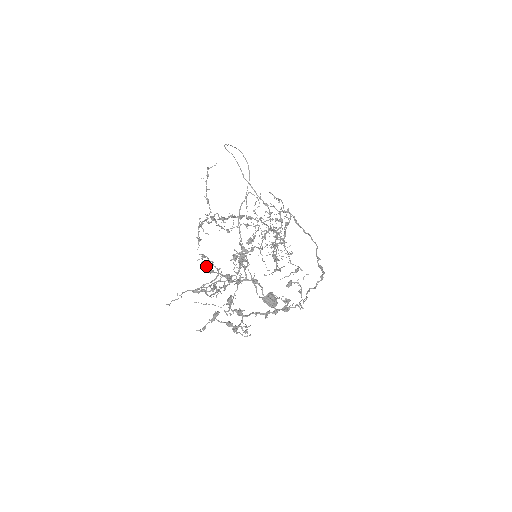
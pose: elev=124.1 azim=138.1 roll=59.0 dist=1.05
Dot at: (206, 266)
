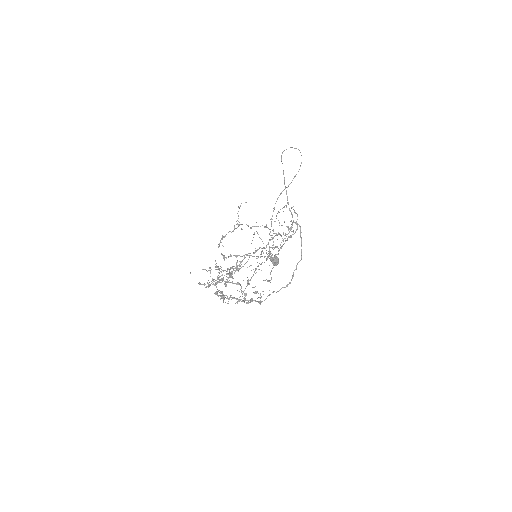
Dot at: occluded
